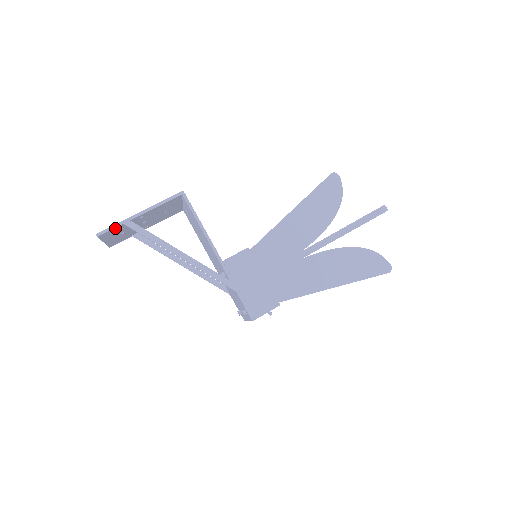
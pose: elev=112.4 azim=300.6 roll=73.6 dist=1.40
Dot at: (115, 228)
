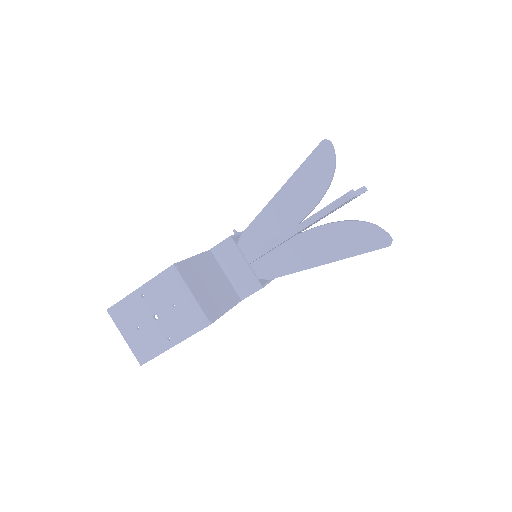
Dot at: (153, 355)
